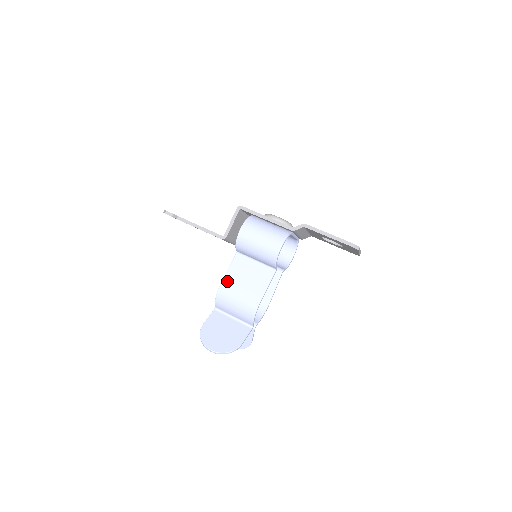
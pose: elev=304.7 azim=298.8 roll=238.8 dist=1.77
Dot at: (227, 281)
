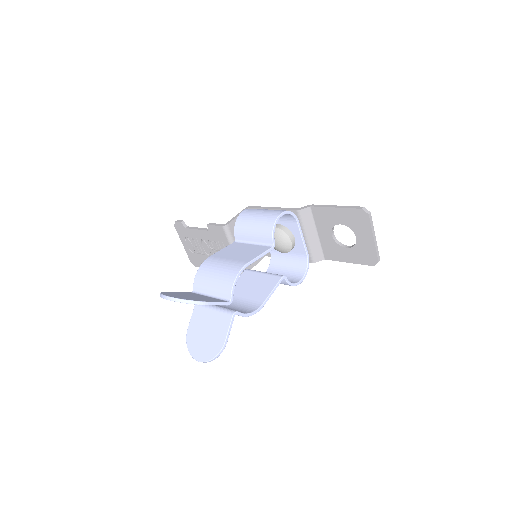
Dot at: (215, 256)
